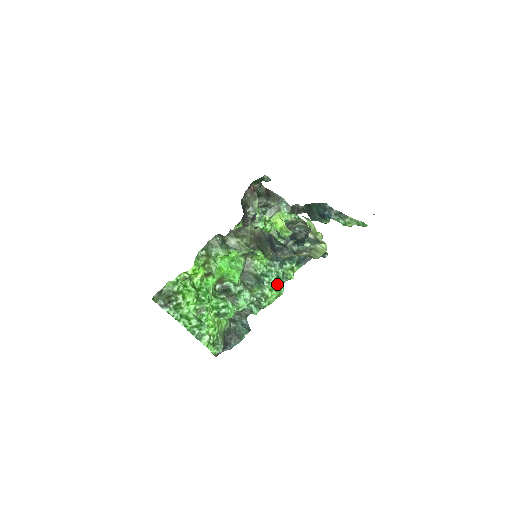
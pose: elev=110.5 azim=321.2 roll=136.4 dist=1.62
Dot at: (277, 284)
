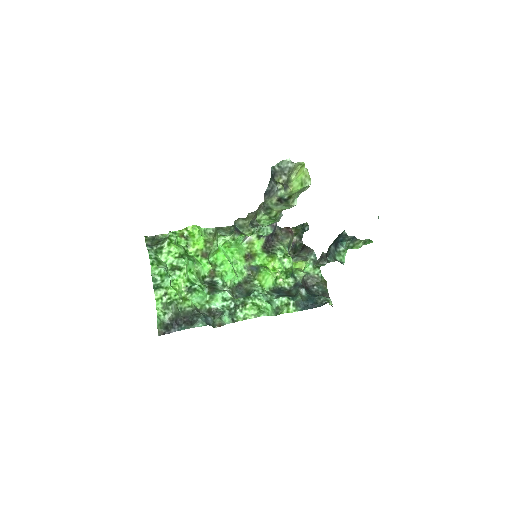
Dot at: (263, 305)
